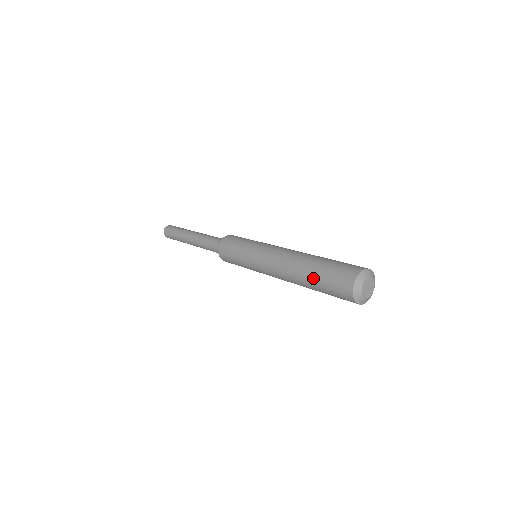
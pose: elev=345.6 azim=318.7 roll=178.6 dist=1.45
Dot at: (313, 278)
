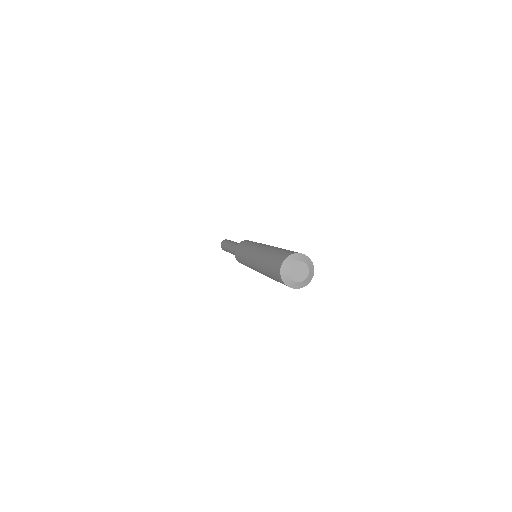
Dot at: (266, 266)
